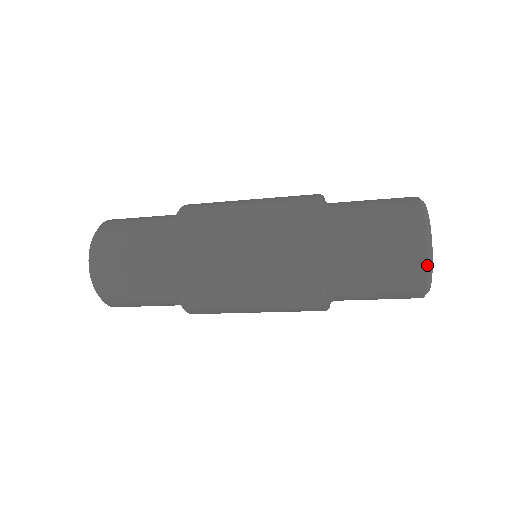
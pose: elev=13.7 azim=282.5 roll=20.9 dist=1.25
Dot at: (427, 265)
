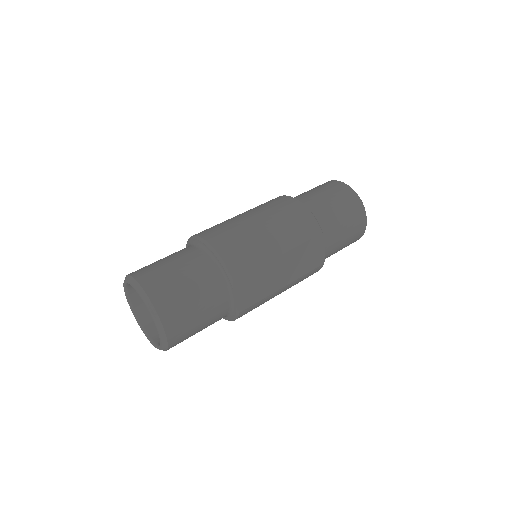
Dot at: occluded
